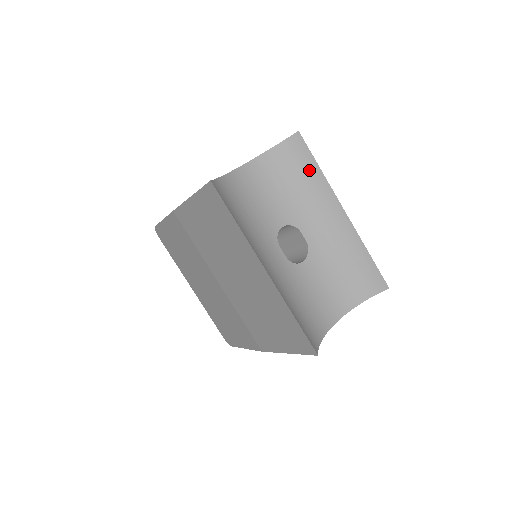
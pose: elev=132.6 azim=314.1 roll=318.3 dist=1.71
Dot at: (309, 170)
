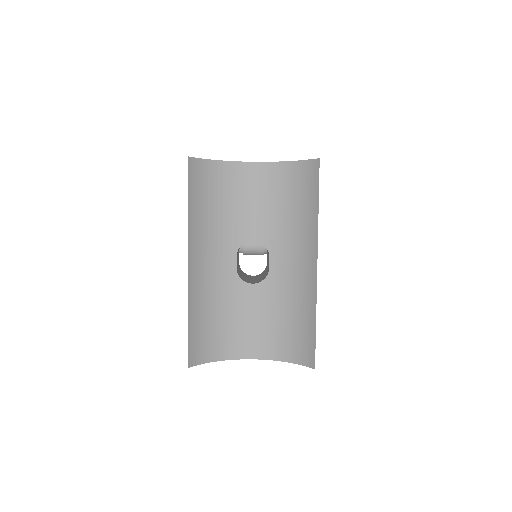
Dot at: (310, 203)
